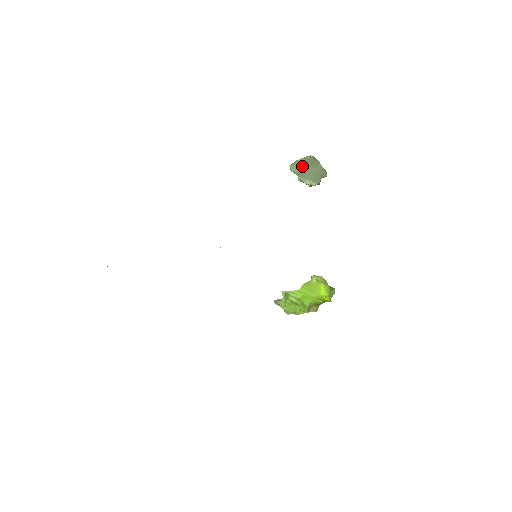
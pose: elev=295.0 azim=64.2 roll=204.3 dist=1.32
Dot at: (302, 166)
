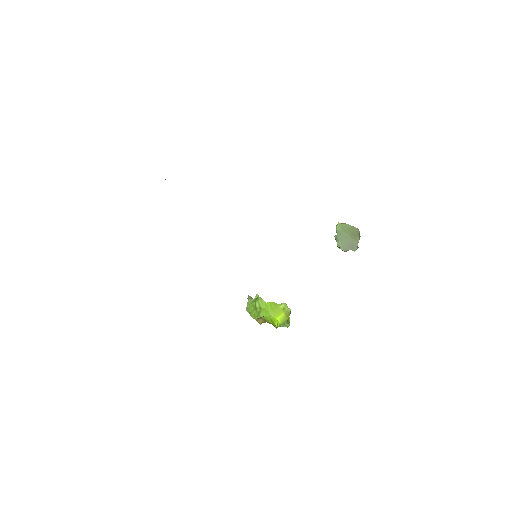
Dot at: (346, 230)
